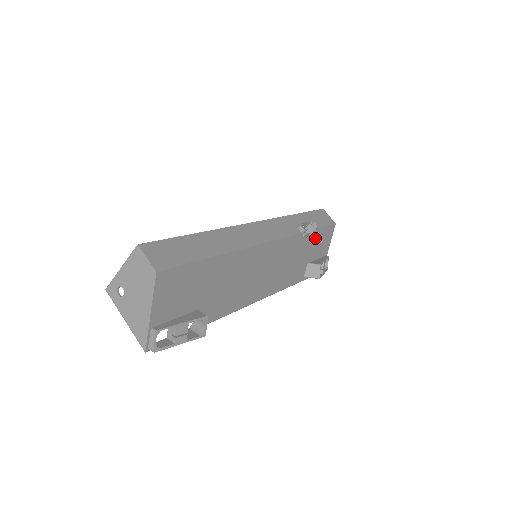
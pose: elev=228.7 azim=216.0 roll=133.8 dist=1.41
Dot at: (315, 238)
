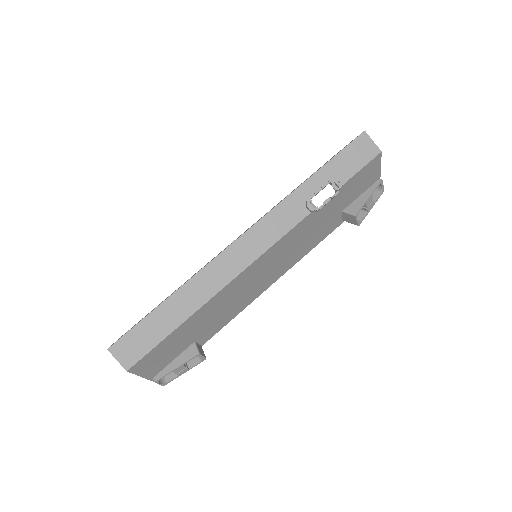
Dot at: (343, 192)
